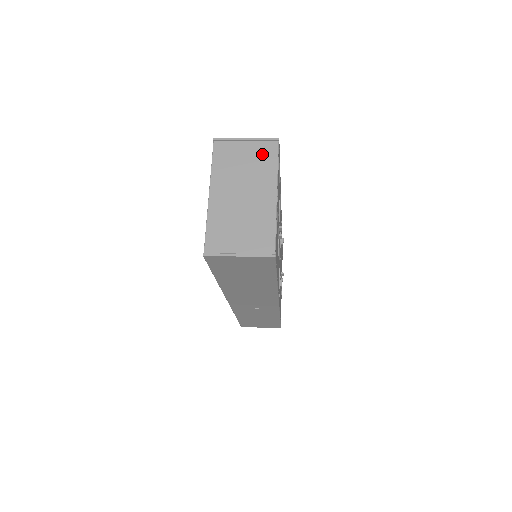
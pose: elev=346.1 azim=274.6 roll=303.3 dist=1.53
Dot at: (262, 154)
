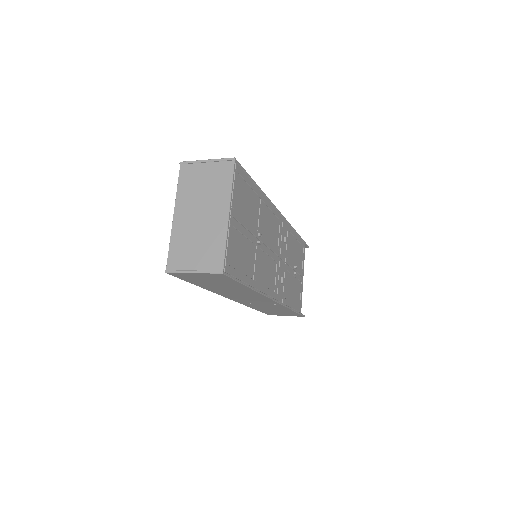
Dot at: (219, 175)
